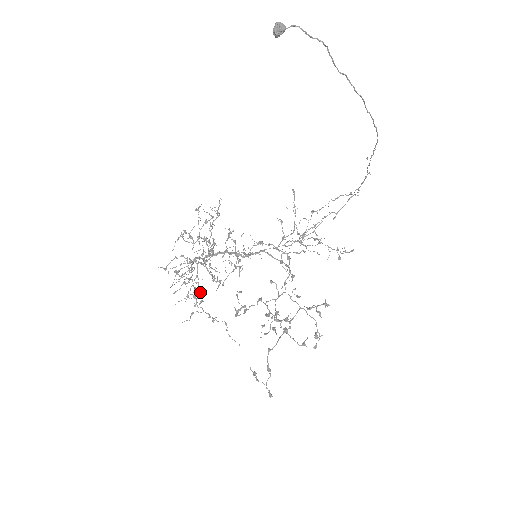
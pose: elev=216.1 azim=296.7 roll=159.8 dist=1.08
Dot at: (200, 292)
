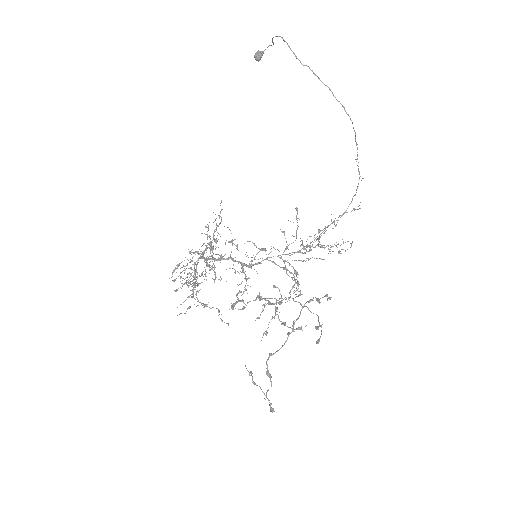
Dot at: (197, 282)
